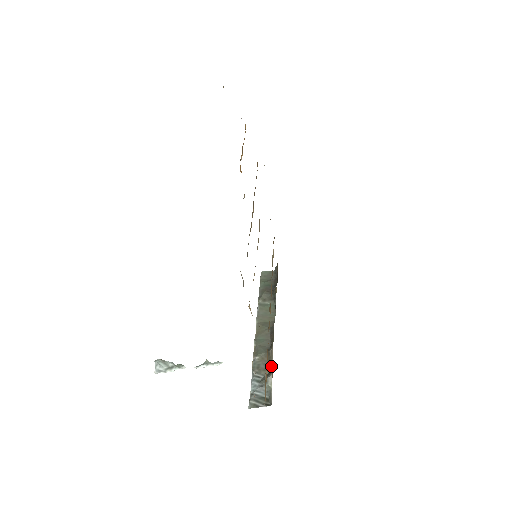
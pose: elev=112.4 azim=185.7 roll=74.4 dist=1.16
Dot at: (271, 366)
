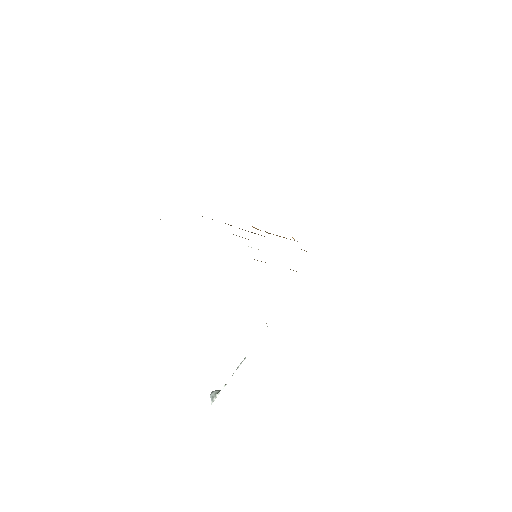
Dot at: occluded
